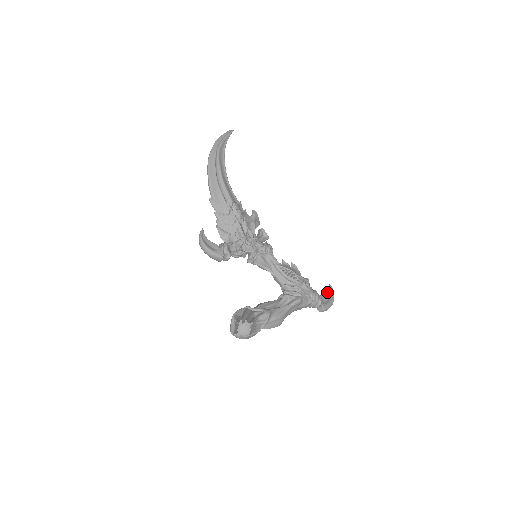
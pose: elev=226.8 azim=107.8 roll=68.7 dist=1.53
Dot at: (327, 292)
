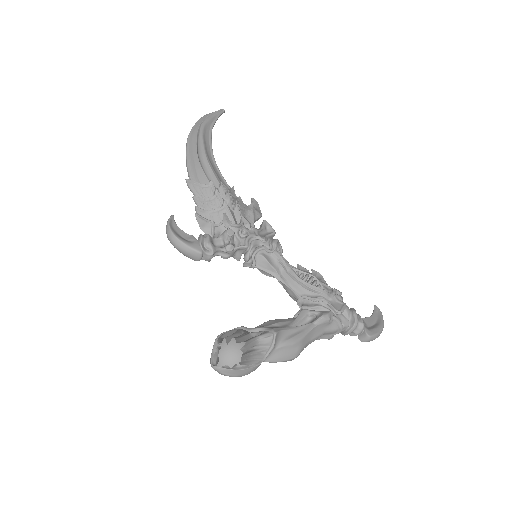
Dot at: occluded
